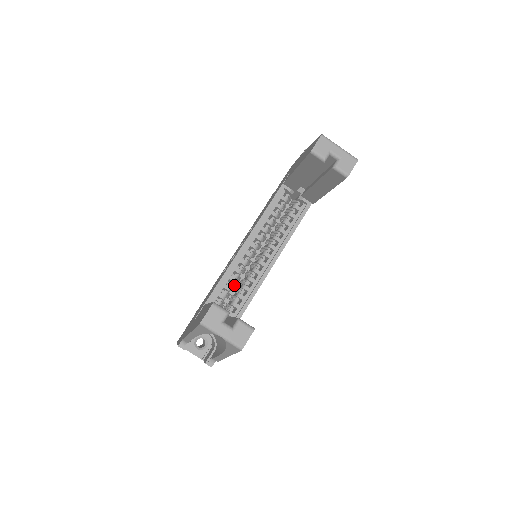
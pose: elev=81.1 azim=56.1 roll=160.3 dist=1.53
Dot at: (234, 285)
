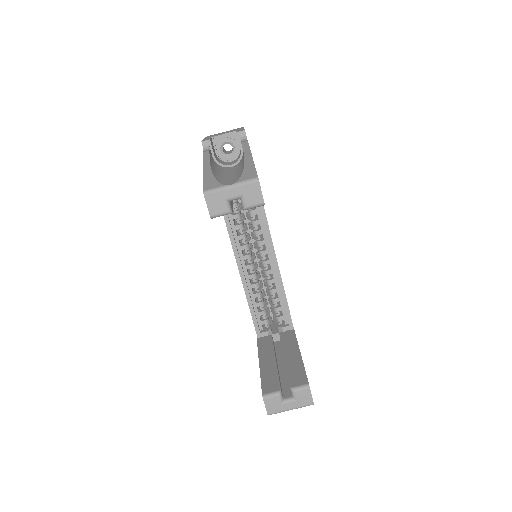
Dot at: (262, 294)
